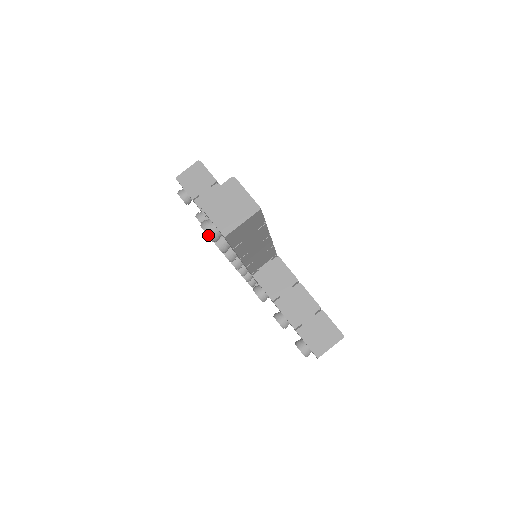
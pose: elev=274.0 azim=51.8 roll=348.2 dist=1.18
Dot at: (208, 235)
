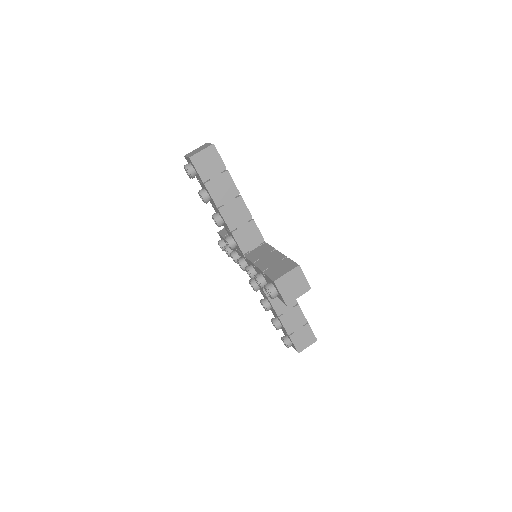
Dot at: (185, 168)
